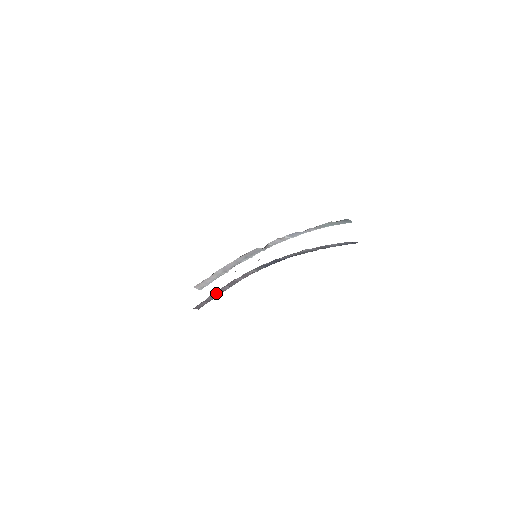
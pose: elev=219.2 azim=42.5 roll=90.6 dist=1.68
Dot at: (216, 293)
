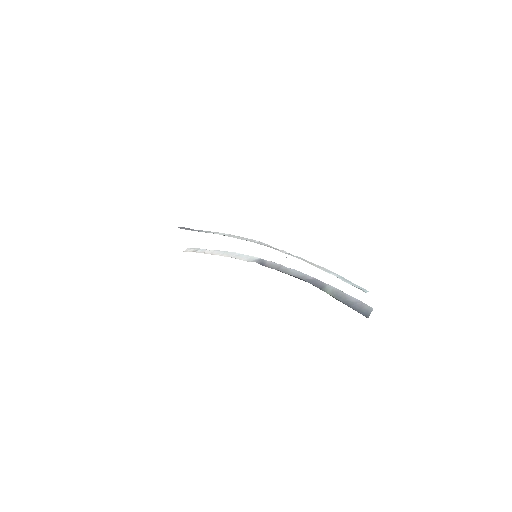
Dot at: occluded
